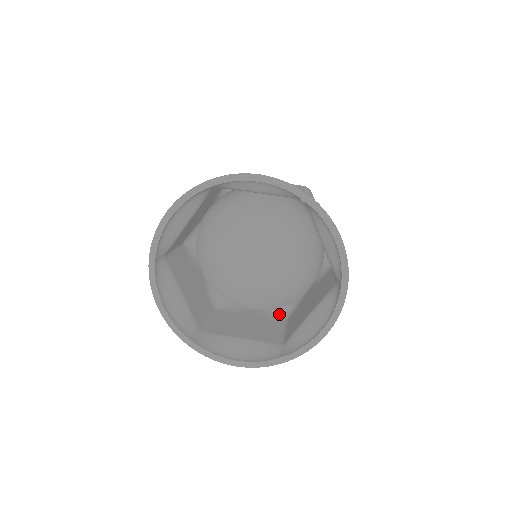
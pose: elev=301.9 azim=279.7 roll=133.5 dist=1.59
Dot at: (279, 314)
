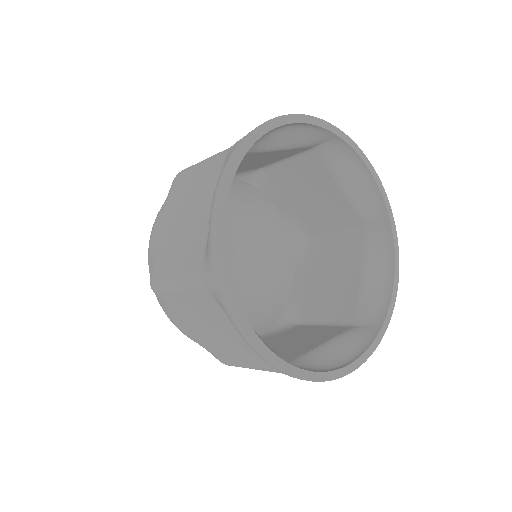
Dot at: (285, 325)
